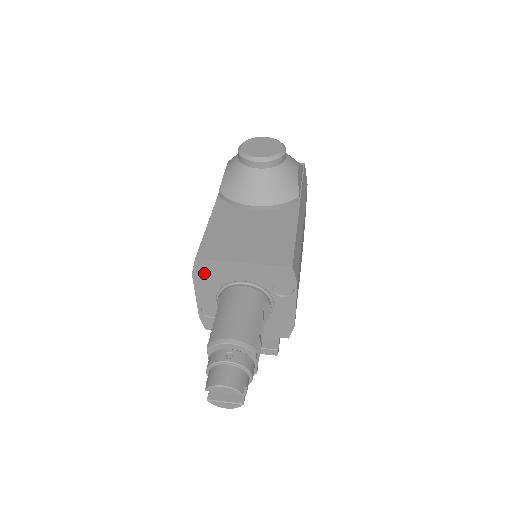
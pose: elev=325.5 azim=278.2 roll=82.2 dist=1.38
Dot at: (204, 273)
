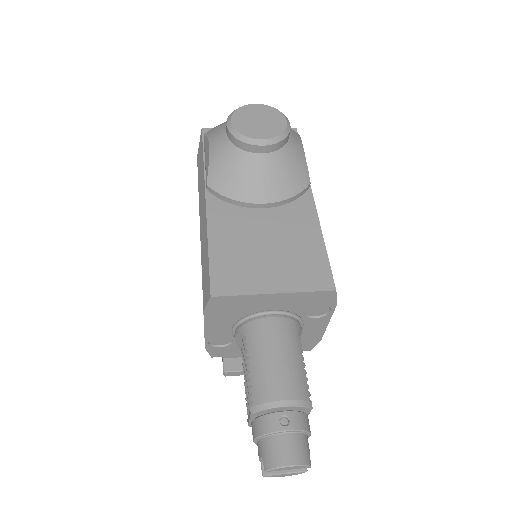
Dot at: (220, 309)
